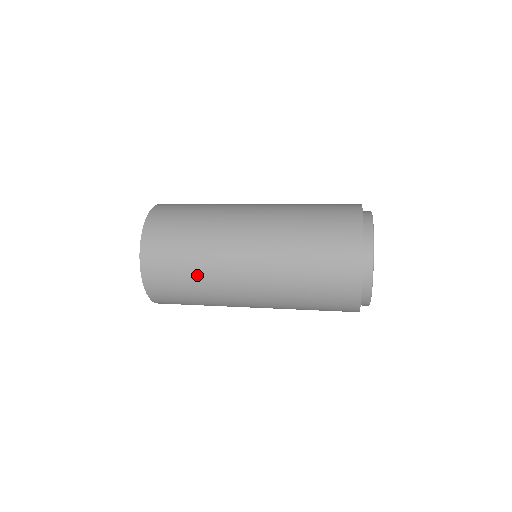
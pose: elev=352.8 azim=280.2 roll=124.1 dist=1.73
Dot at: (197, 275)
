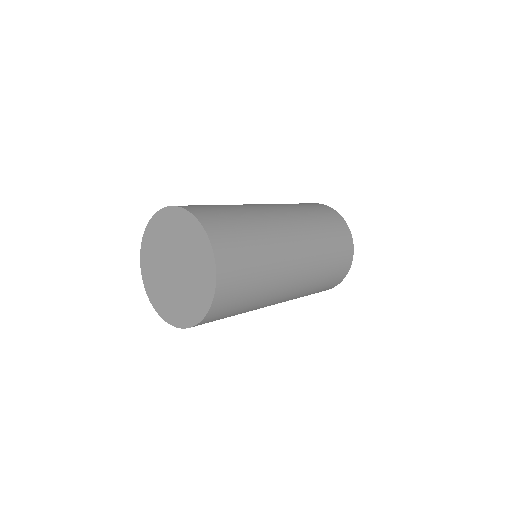
Dot at: (247, 309)
